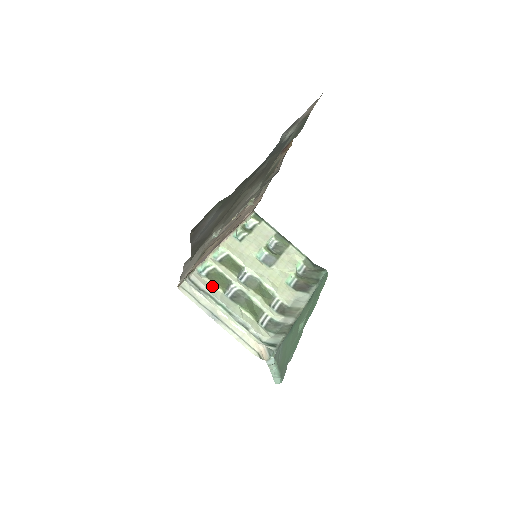
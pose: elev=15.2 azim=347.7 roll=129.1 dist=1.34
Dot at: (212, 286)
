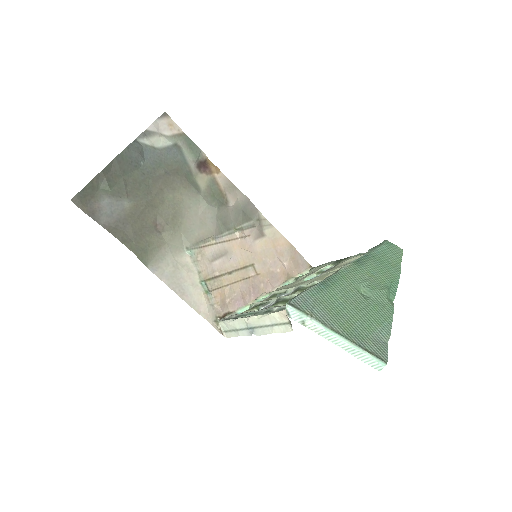
Dot at: occluded
